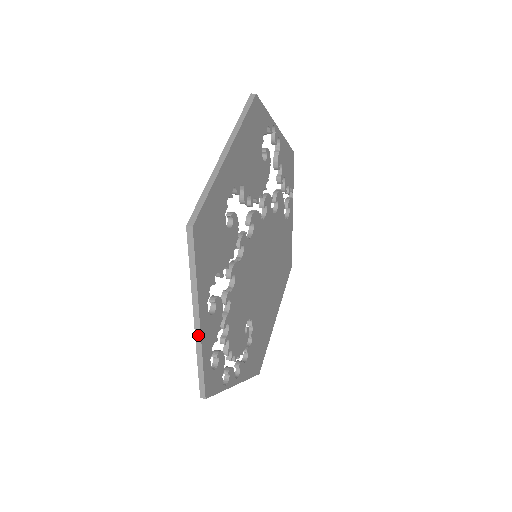
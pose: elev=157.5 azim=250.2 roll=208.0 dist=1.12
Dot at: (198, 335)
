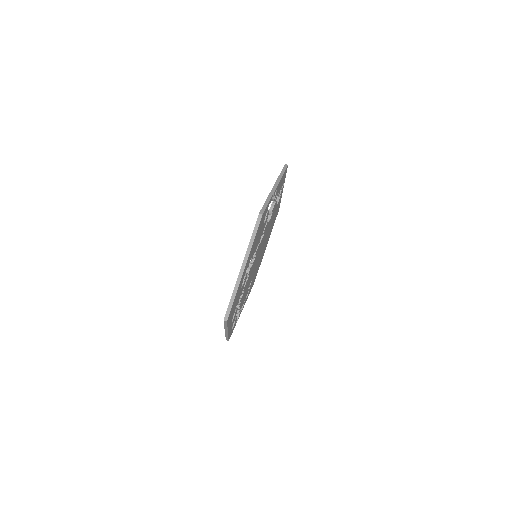
Dot at: (227, 333)
